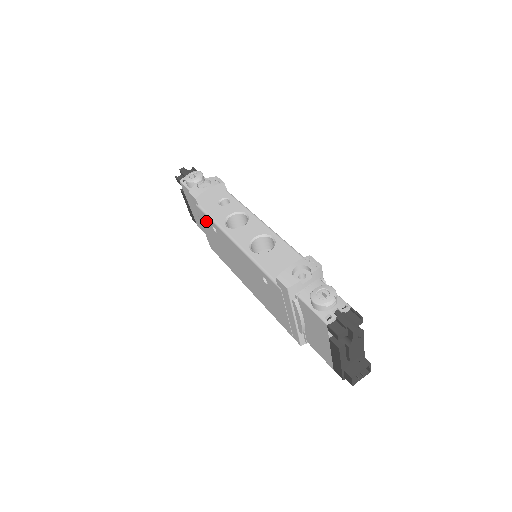
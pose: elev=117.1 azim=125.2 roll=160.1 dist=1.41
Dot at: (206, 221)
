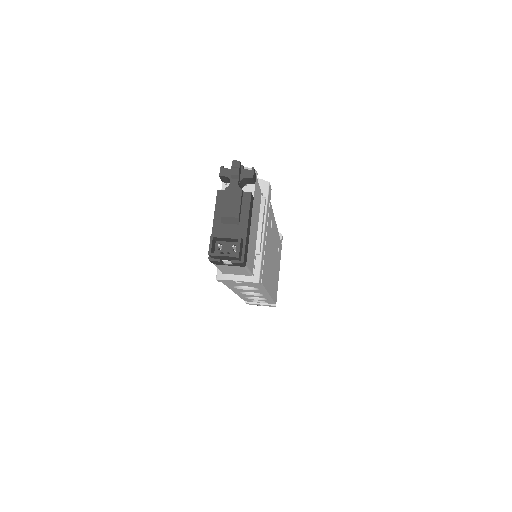
Dot at: occluded
